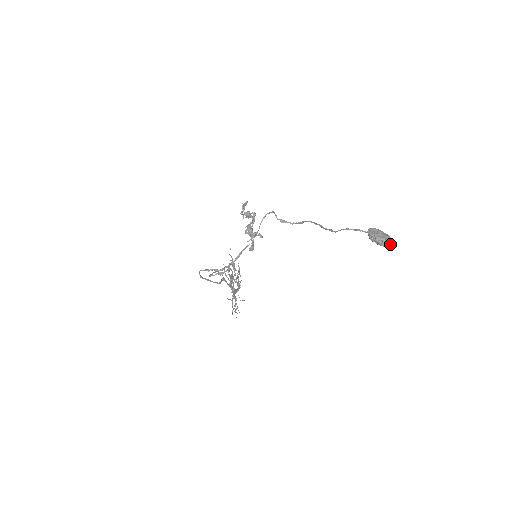
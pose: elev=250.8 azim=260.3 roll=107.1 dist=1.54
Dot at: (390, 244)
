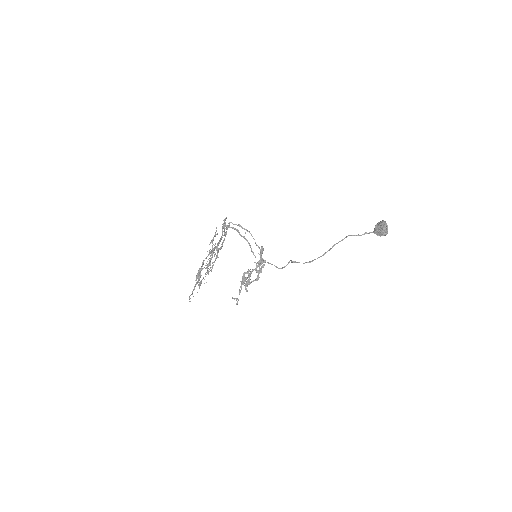
Dot at: occluded
